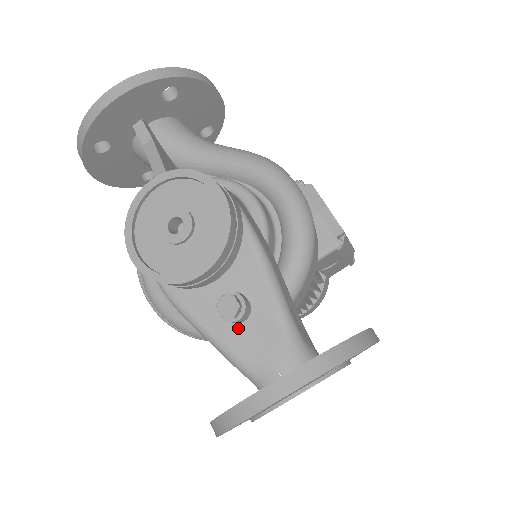
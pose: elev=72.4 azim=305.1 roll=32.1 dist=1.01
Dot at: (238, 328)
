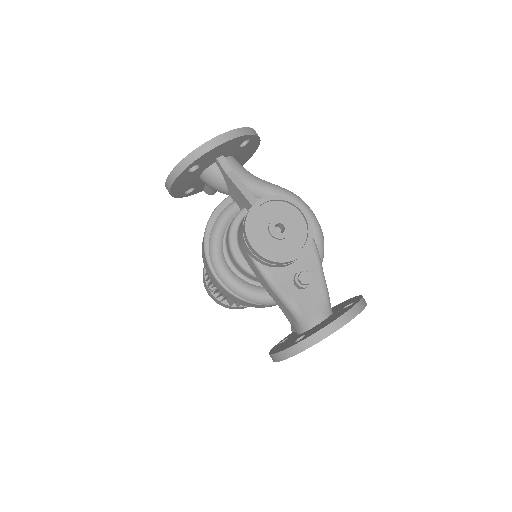
Dot at: (302, 292)
